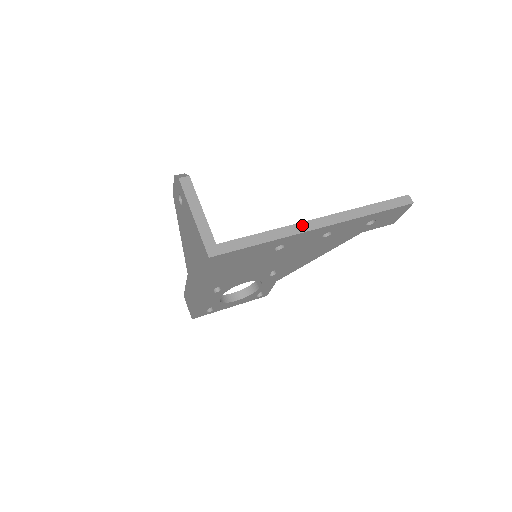
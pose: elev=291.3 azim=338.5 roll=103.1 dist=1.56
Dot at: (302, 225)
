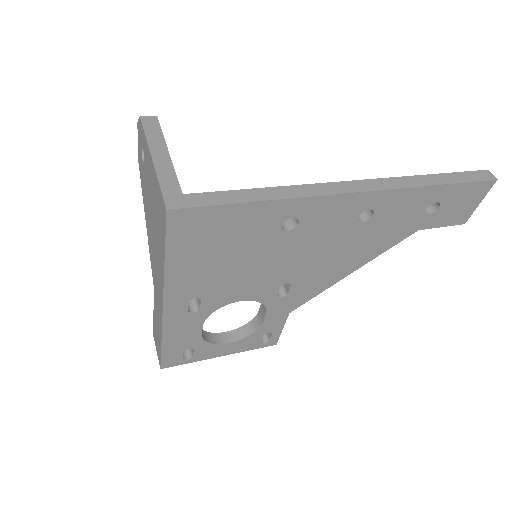
Dot at: (326, 186)
